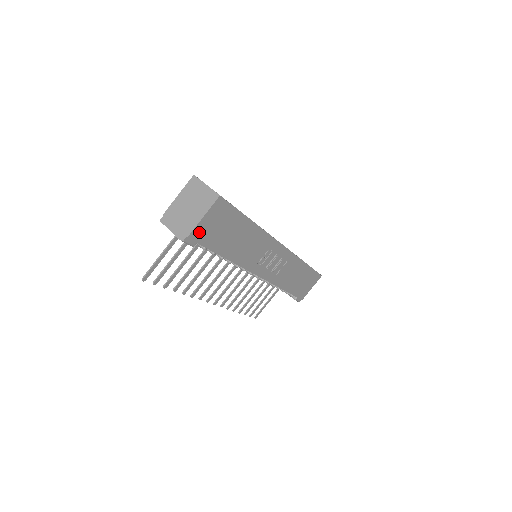
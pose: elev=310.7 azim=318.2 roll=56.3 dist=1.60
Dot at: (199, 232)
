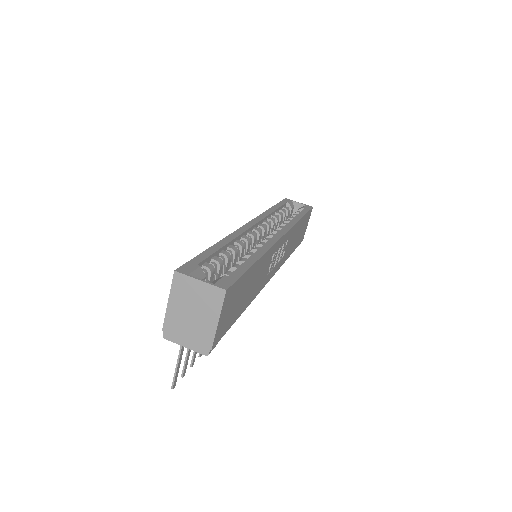
Dot at: (219, 333)
